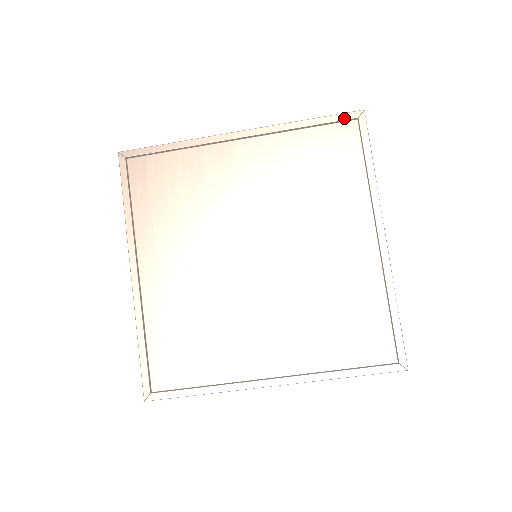
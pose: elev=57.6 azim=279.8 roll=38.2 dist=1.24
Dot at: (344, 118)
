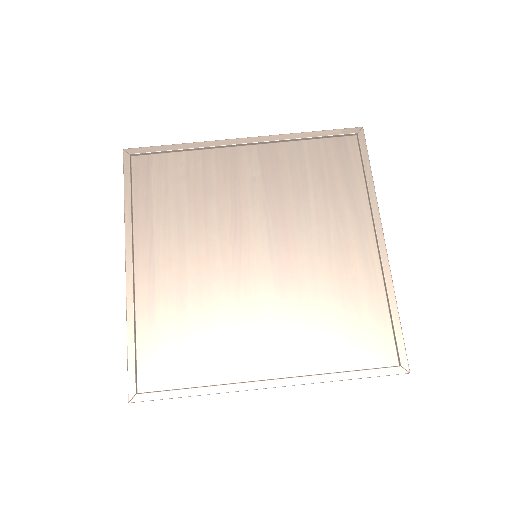
Dot at: (344, 133)
